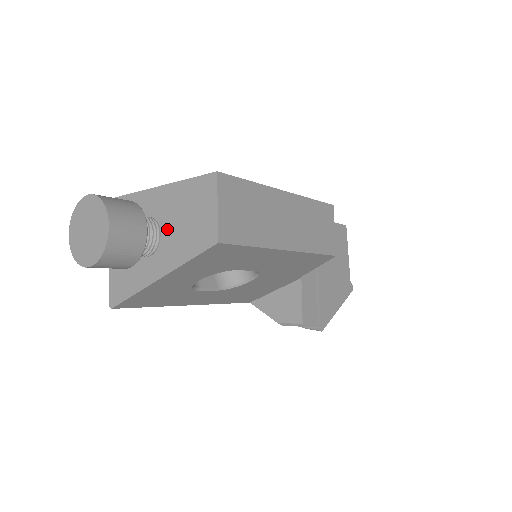
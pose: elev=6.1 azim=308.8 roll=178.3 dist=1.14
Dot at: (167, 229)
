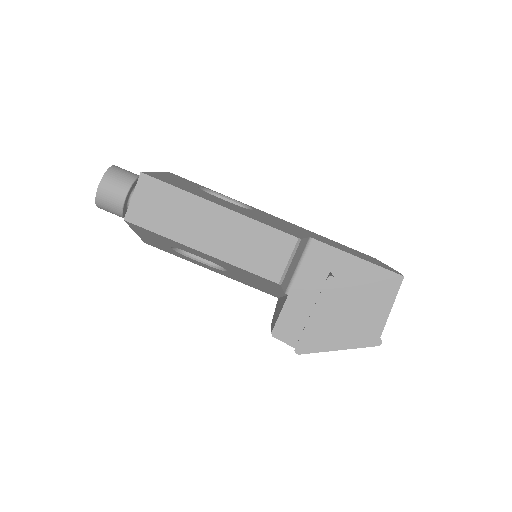
Dot at: occluded
